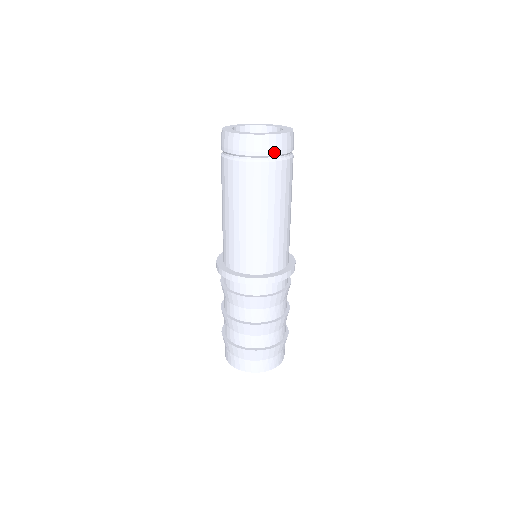
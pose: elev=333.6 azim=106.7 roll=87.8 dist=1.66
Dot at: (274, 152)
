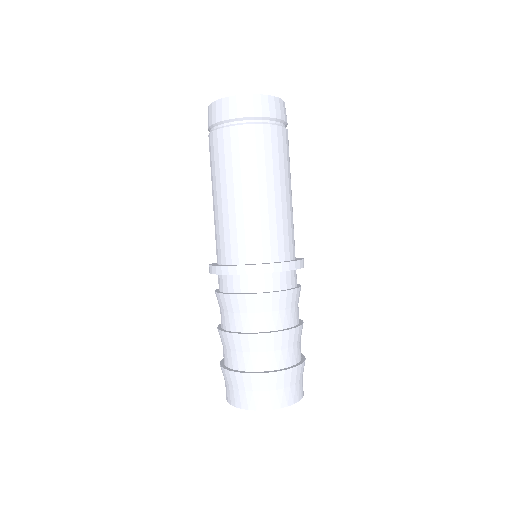
Dot at: (252, 113)
